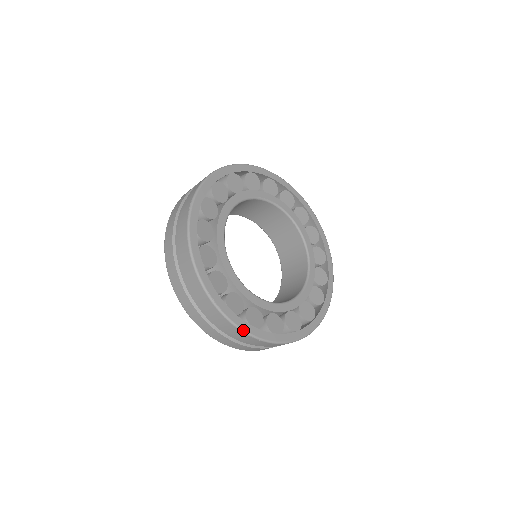
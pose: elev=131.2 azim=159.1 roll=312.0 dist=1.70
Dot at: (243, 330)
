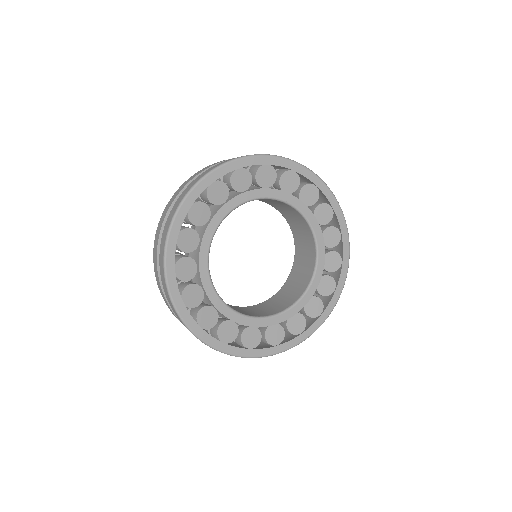
Dot at: (209, 345)
